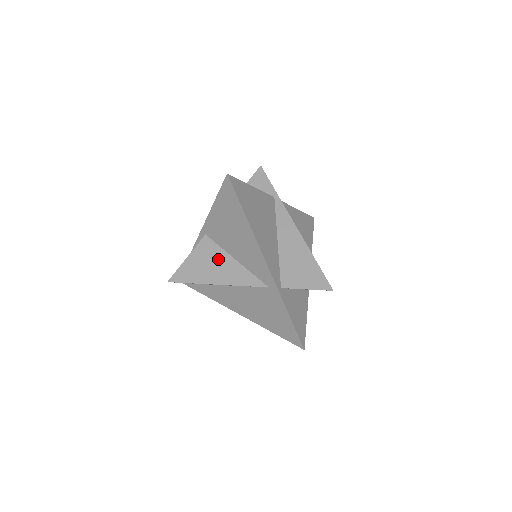
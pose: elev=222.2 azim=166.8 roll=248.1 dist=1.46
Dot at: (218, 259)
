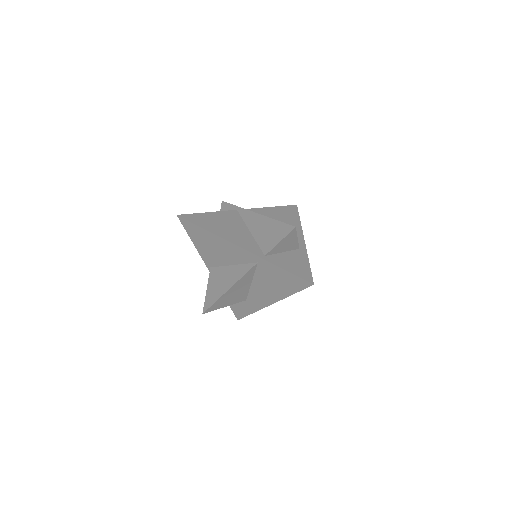
Dot at: (223, 274)
